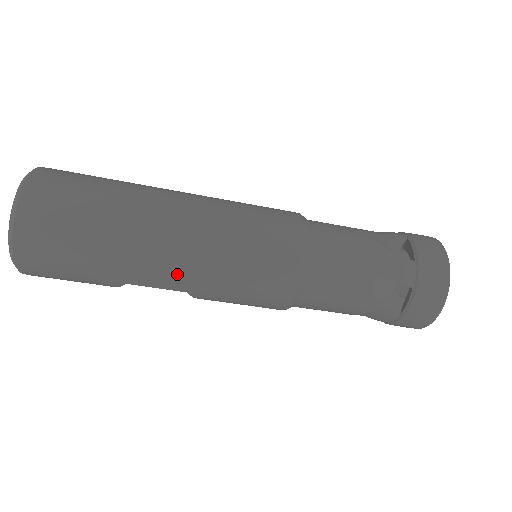
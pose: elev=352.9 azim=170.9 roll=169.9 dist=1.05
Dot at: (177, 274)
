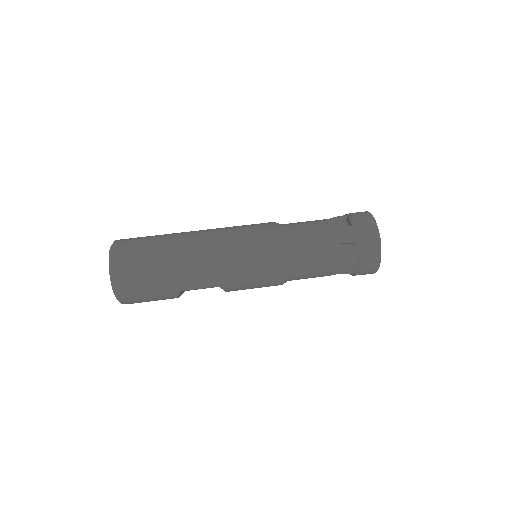
Dot at: (209, 275)
